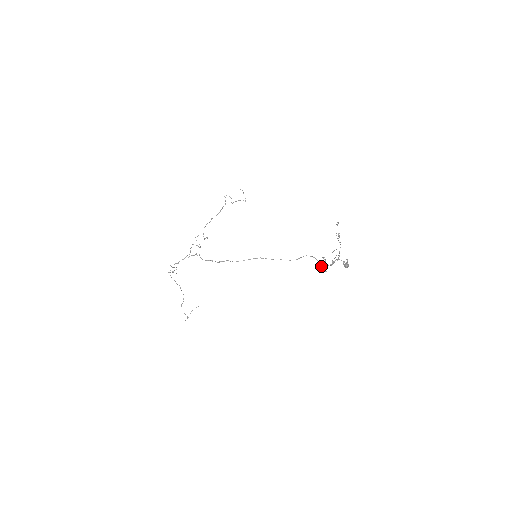
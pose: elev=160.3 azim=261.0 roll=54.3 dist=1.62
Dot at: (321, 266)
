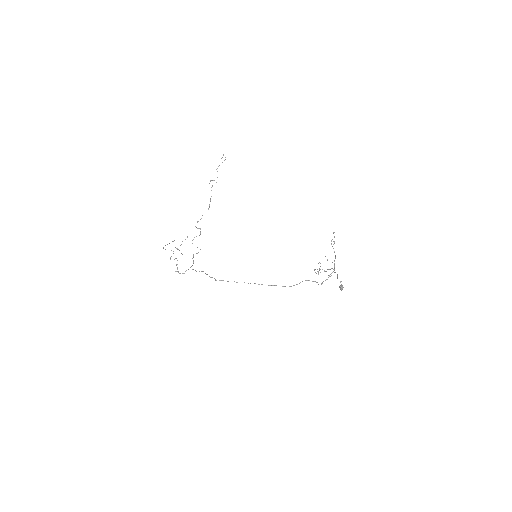
Dot at: occluded
